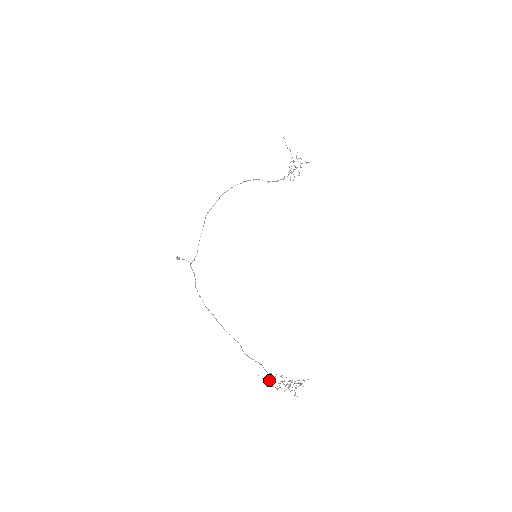
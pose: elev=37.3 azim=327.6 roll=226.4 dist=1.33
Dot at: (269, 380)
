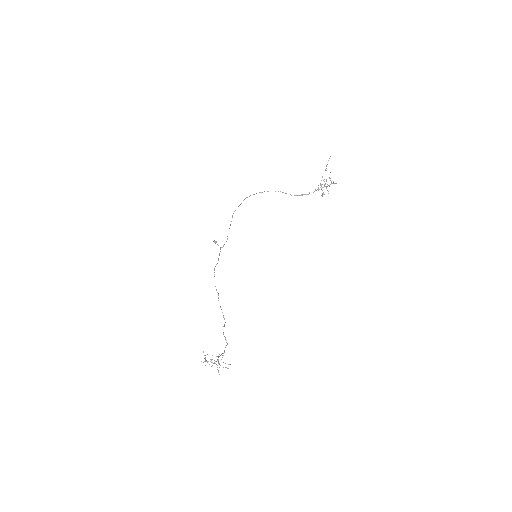
Dot at: occluded
